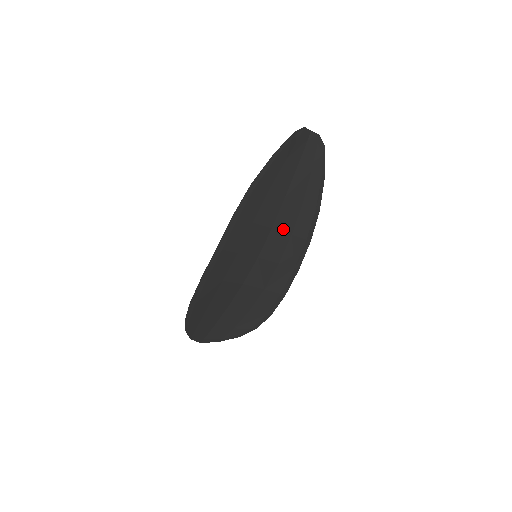
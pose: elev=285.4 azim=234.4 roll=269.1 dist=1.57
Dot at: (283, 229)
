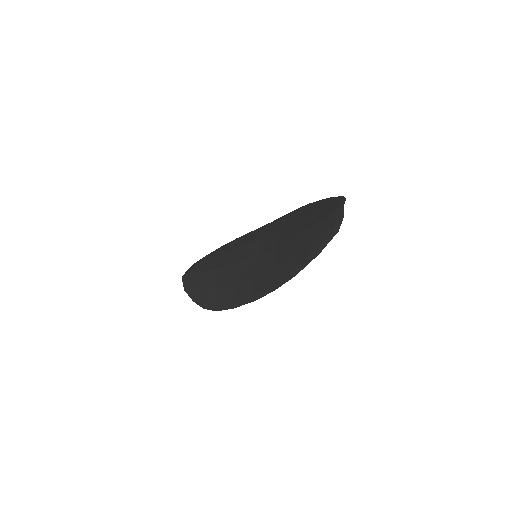
Dot at: occluded
